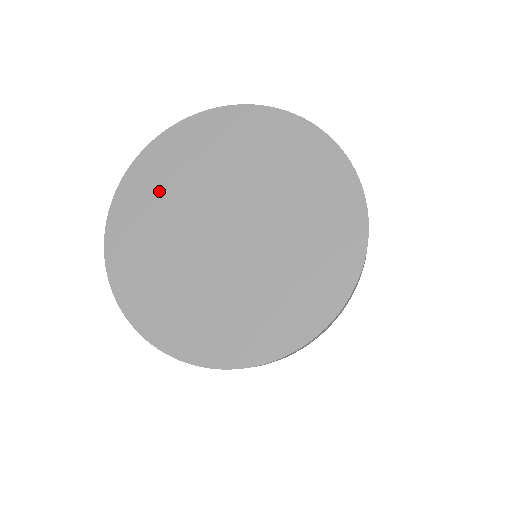
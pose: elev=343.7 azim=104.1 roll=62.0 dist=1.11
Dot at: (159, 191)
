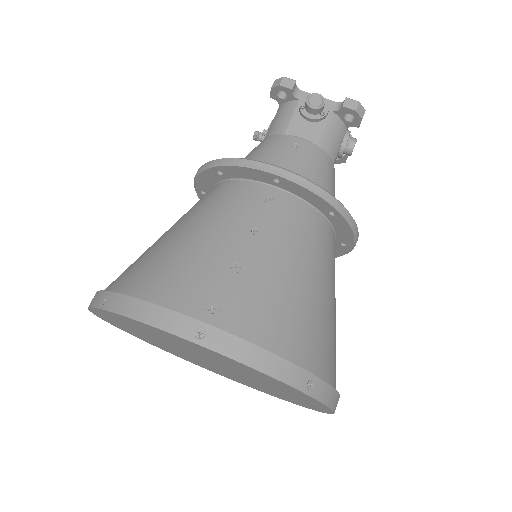
Dot at: (133, 328)
